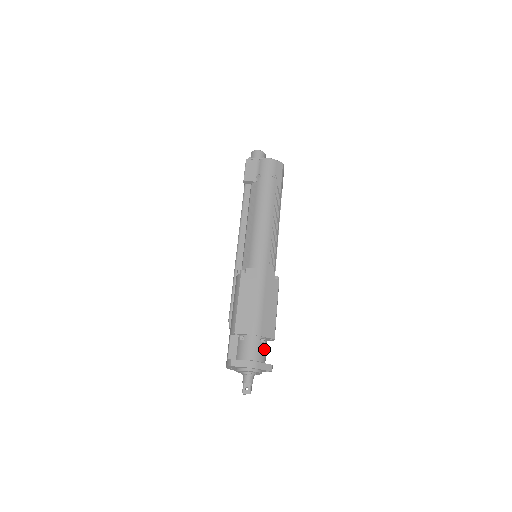
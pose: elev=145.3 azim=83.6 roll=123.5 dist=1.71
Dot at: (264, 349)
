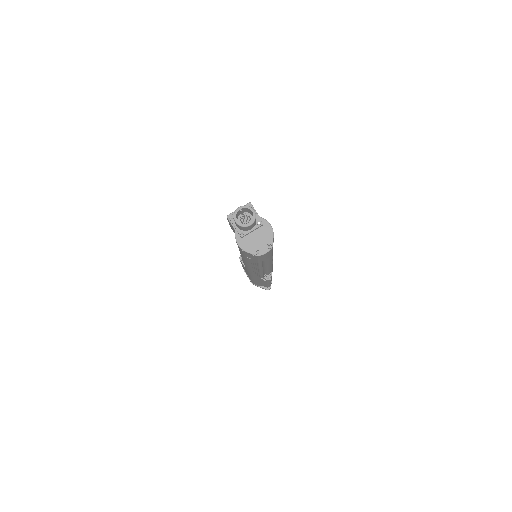
Dot at: occluded
